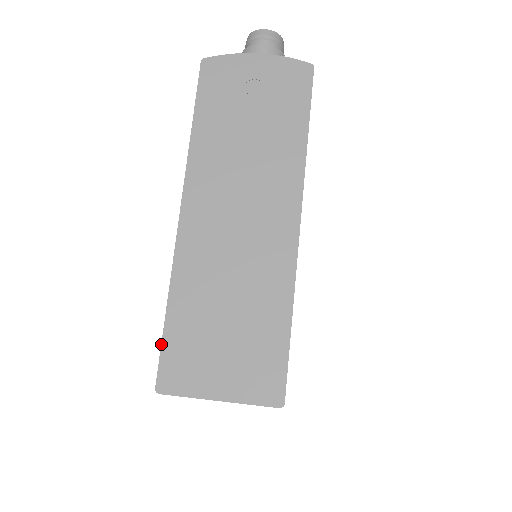
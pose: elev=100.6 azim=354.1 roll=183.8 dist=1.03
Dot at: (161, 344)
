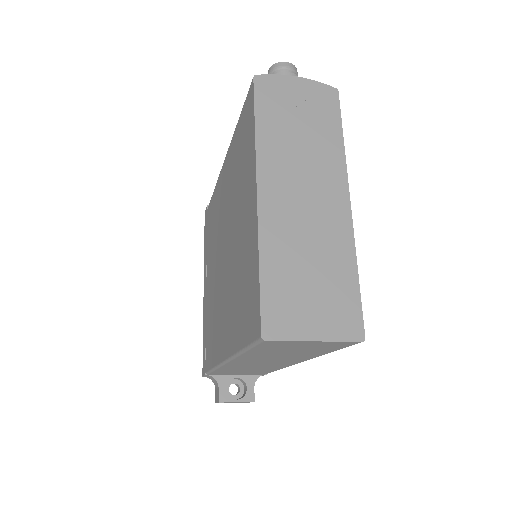
Dot at: (260, 299)
